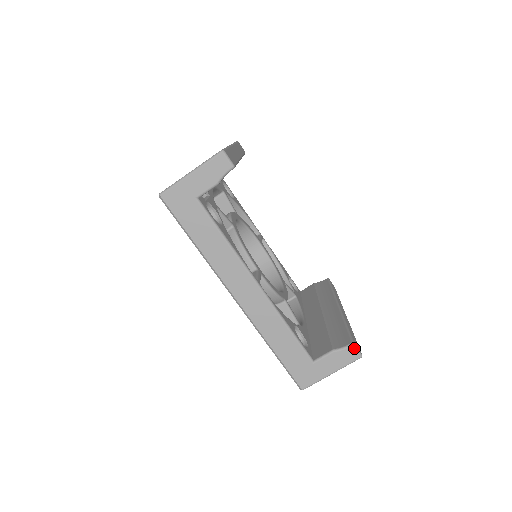
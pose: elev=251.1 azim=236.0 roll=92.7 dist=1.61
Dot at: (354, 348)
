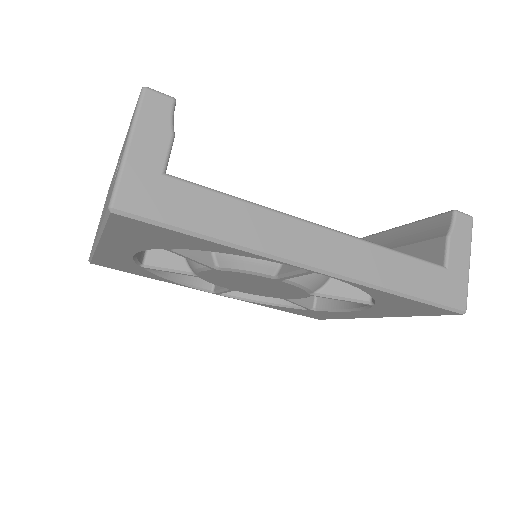
Dot at: (460, 214)
